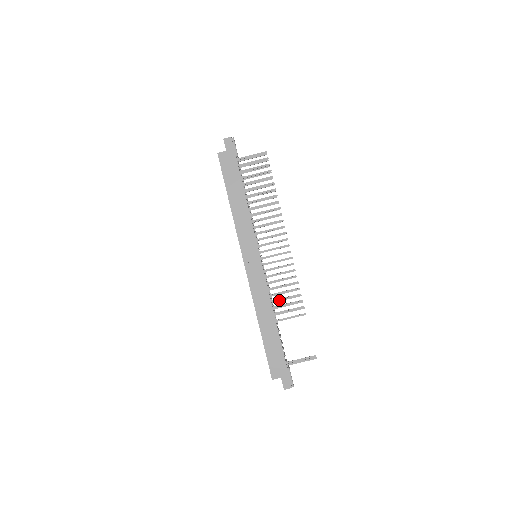
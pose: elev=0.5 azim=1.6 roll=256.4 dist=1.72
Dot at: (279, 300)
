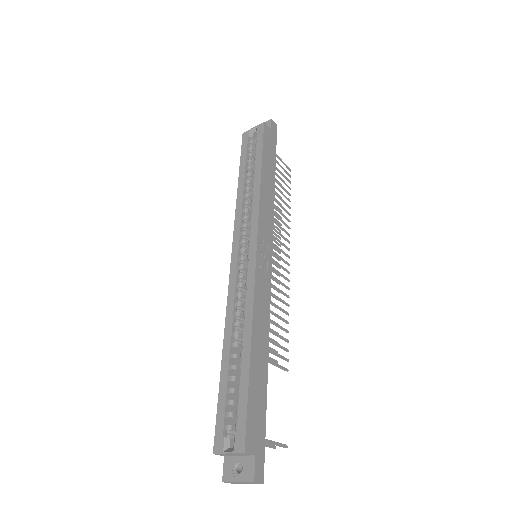
Dot at: occluded
